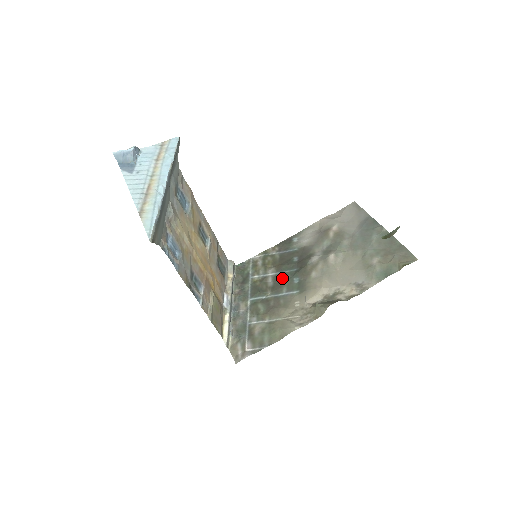
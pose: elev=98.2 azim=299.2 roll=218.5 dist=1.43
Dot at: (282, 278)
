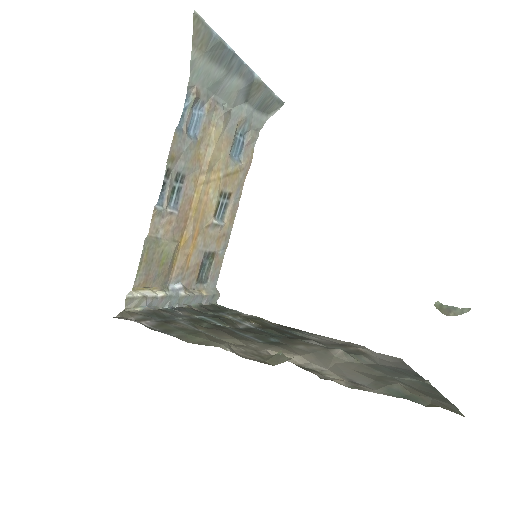
Dot at: (258, 331)
